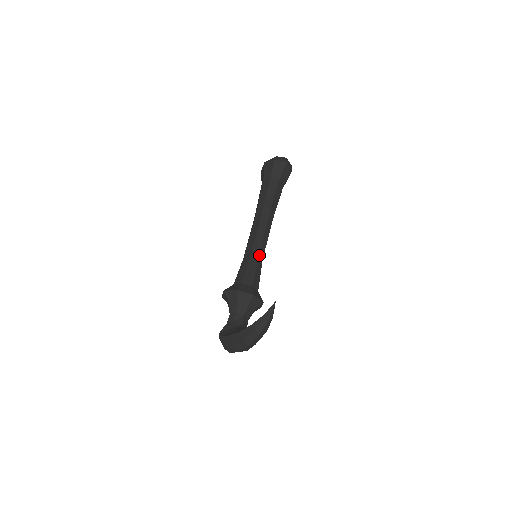
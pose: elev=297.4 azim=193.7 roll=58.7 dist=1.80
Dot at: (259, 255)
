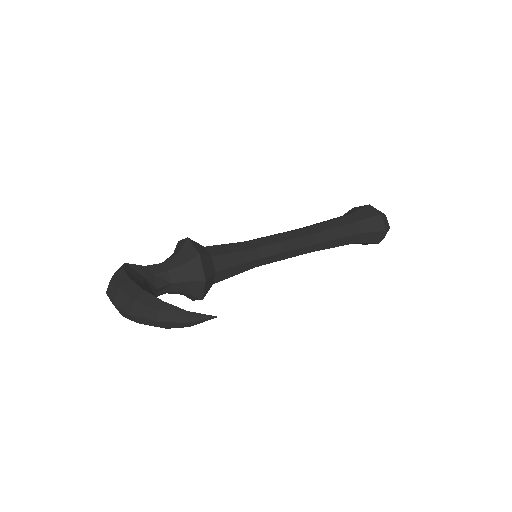
Dot at: (260, 259)
